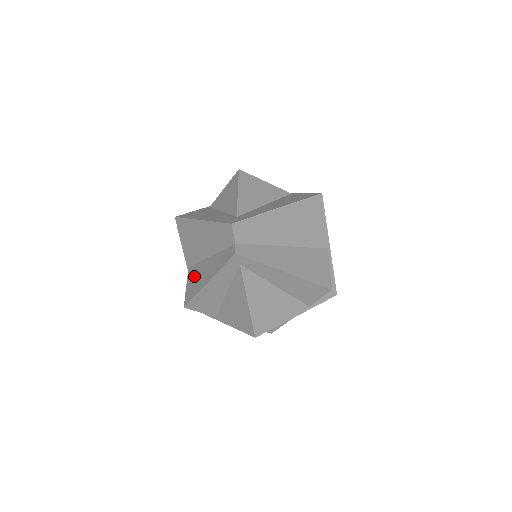
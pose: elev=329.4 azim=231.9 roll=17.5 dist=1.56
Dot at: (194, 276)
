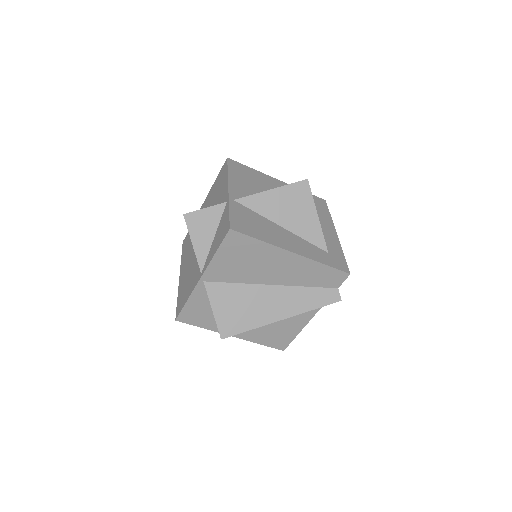
Dot at: (235, 301)
